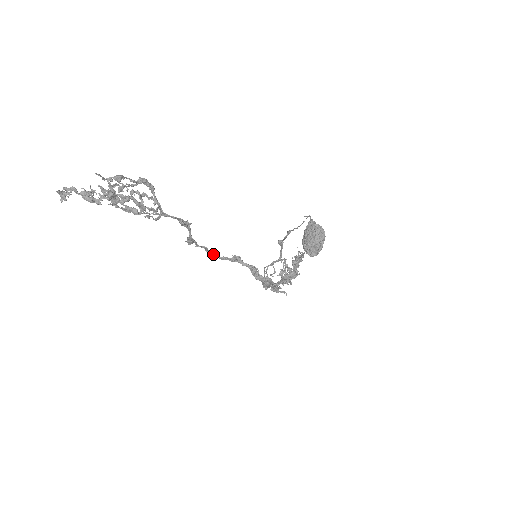
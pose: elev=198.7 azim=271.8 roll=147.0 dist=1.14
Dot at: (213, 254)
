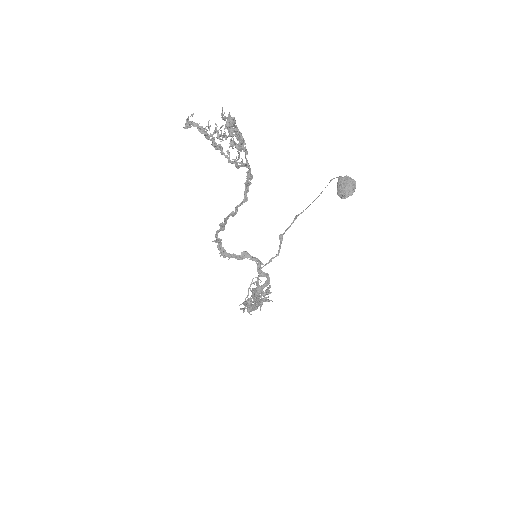
Dot at: (224, 251)
